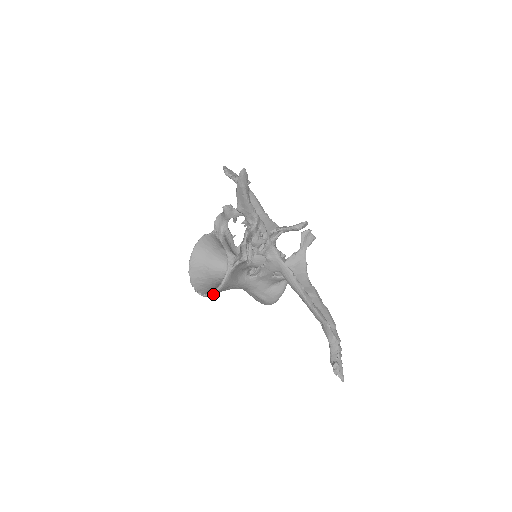
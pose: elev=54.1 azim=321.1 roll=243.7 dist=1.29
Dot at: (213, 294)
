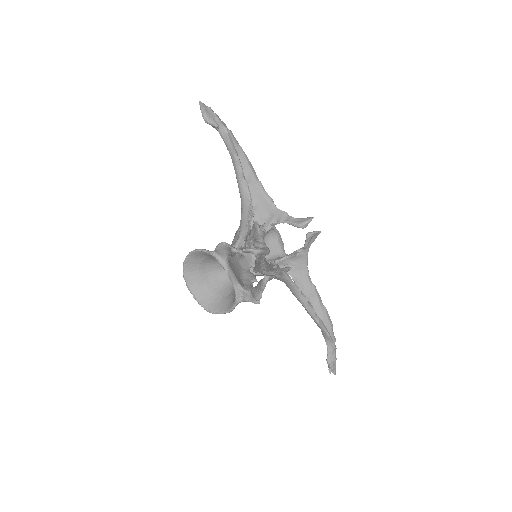
Dot at: (218, 312)
